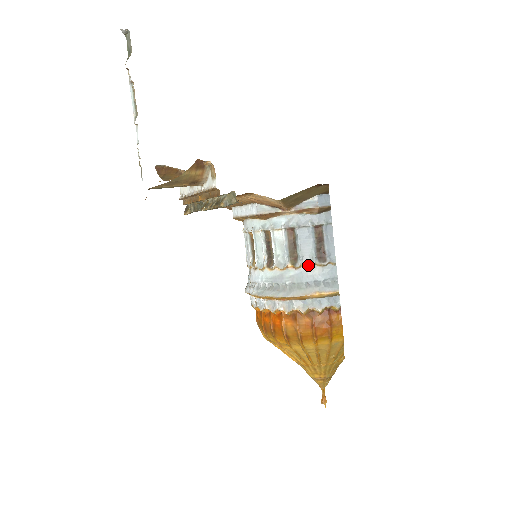
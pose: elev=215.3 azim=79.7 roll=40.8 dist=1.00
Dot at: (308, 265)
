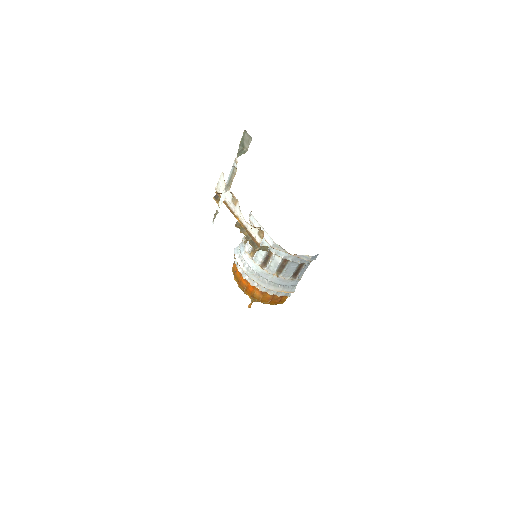
Dot at: (286, 278)
